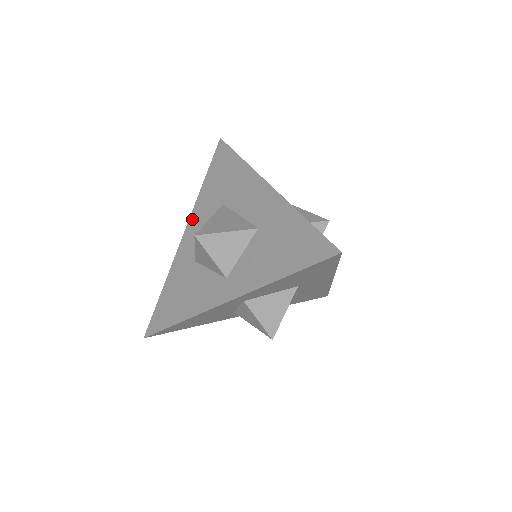
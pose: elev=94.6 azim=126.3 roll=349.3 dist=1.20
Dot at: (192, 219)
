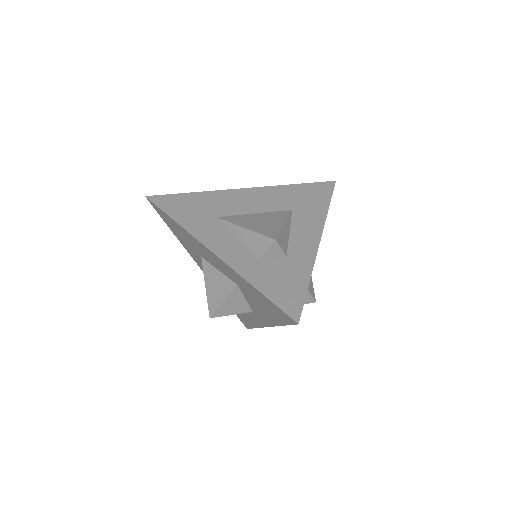
Dot at: (195, 261)
